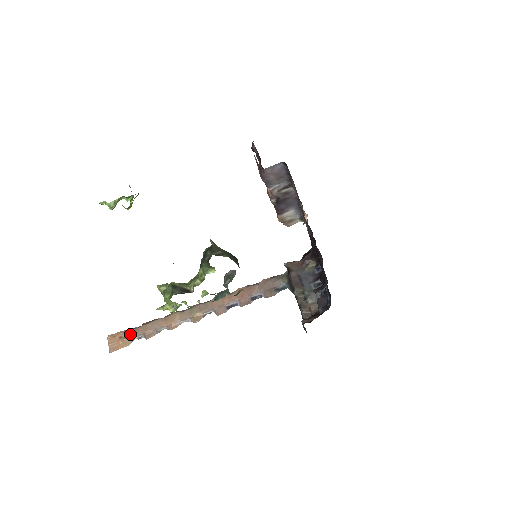
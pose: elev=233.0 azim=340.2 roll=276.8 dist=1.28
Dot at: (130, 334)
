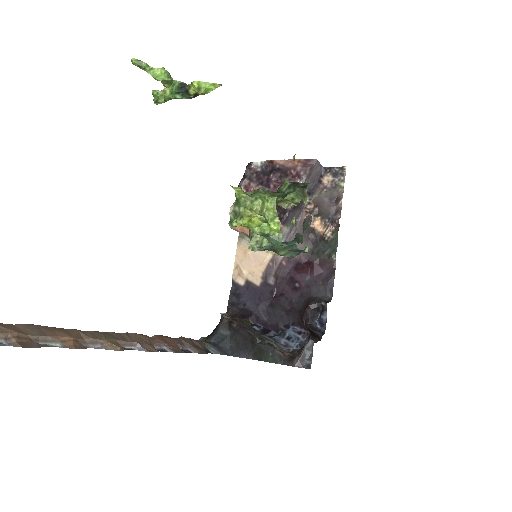
Dot at: out of frame
